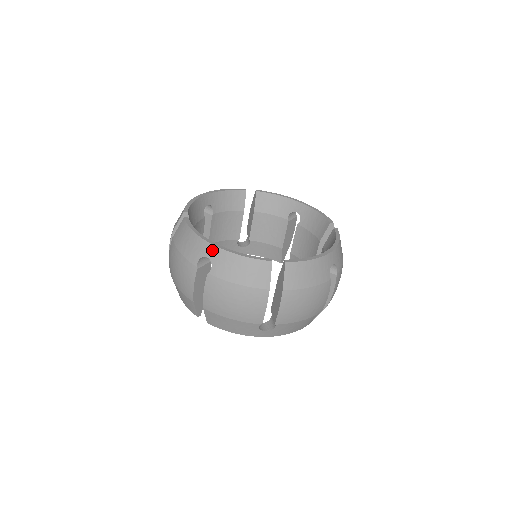
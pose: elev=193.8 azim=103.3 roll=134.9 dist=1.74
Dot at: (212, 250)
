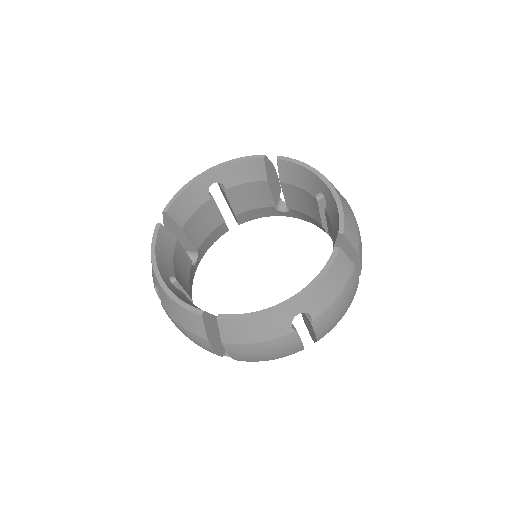
Dot at: (157, 283)
